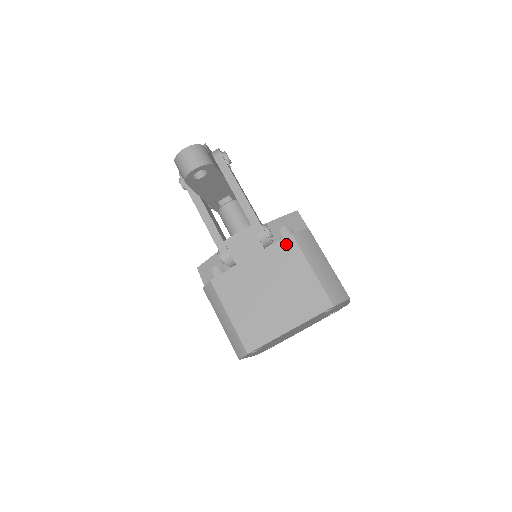
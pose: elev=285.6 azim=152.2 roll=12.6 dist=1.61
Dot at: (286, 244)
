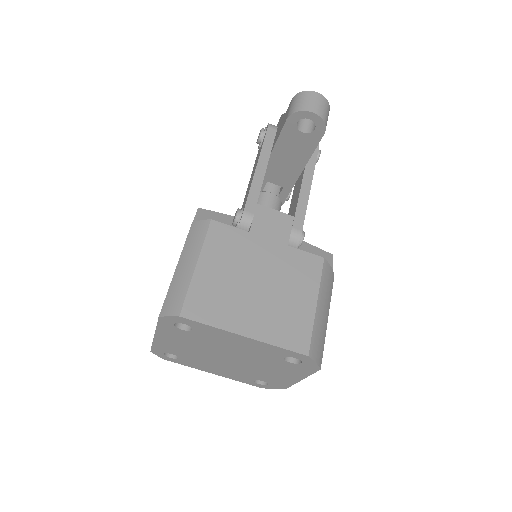
Dot at: (311, 261)
